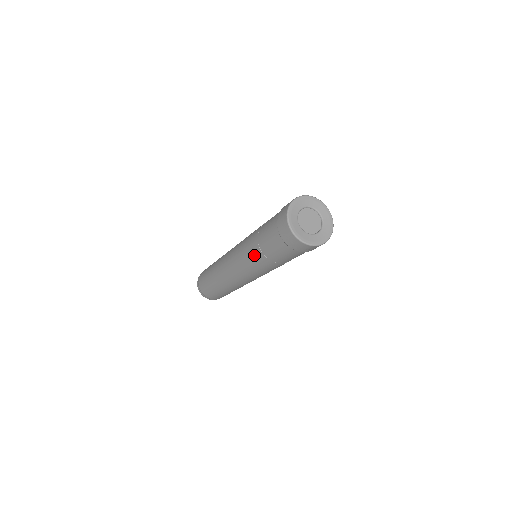
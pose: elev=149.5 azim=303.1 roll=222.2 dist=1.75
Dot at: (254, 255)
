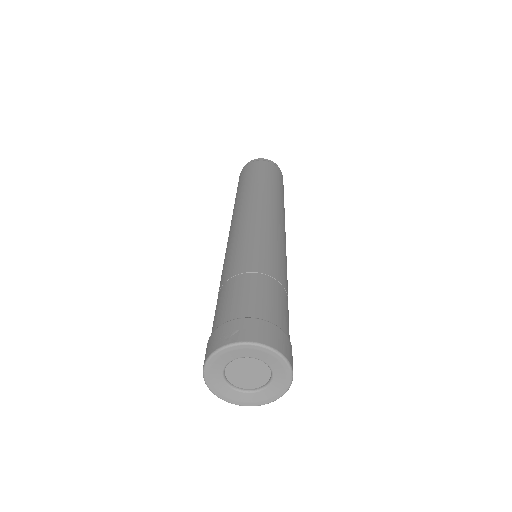
Dot at: occluded
